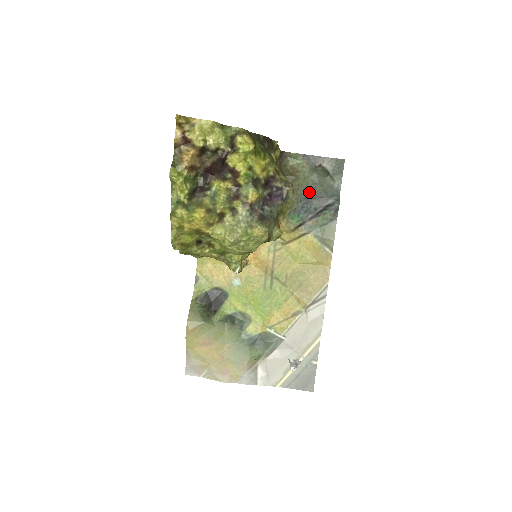
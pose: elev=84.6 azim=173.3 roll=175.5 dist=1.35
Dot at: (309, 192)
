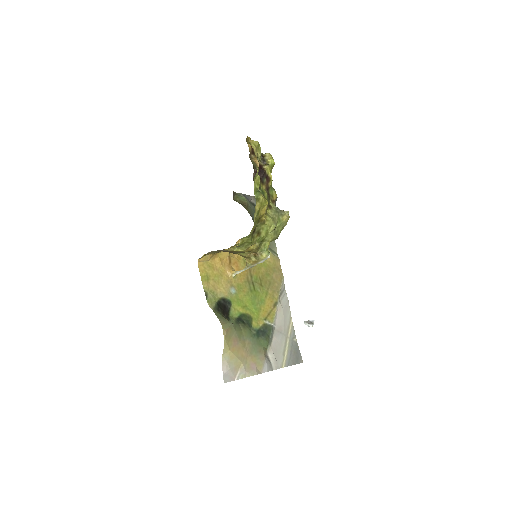
Dot at: occluded
